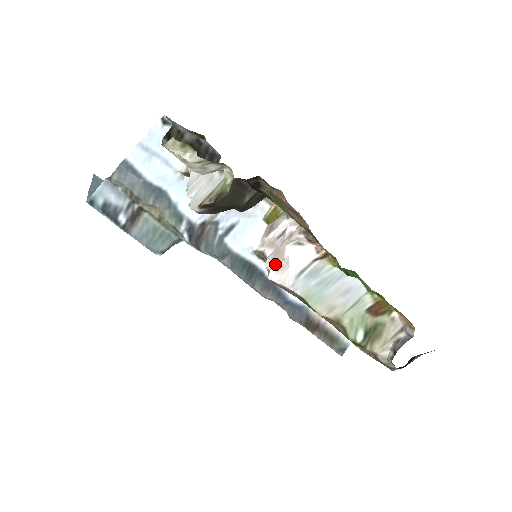
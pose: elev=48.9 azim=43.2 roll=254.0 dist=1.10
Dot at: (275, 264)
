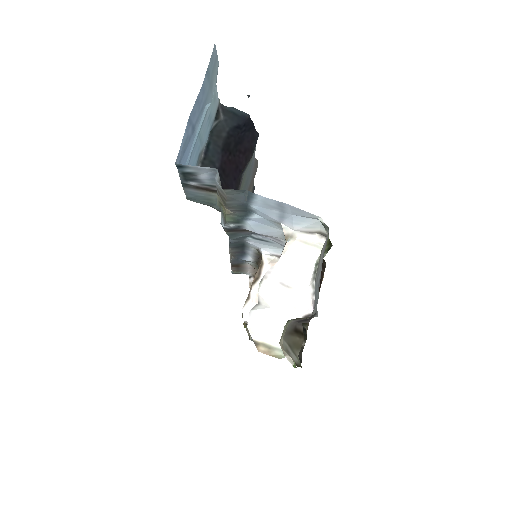
Dot at: occluded
